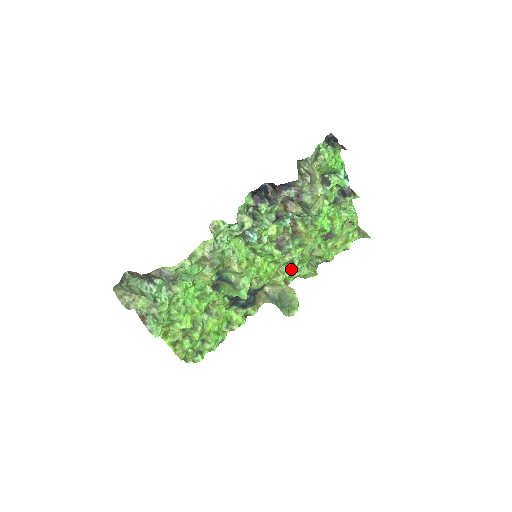
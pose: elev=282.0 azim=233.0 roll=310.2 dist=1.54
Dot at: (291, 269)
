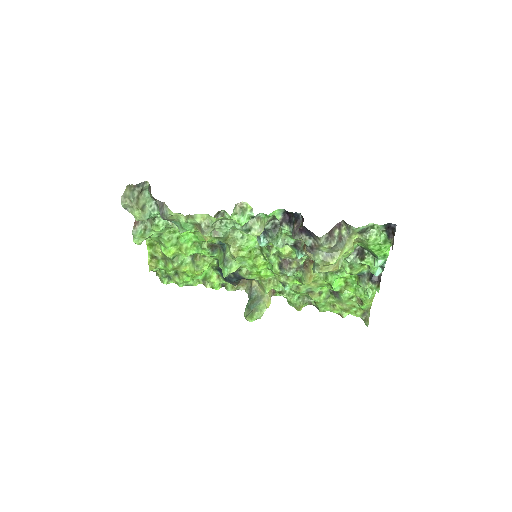
Dot at: occluded
